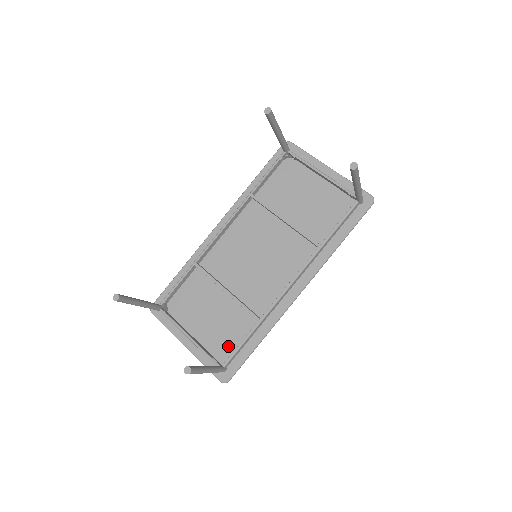
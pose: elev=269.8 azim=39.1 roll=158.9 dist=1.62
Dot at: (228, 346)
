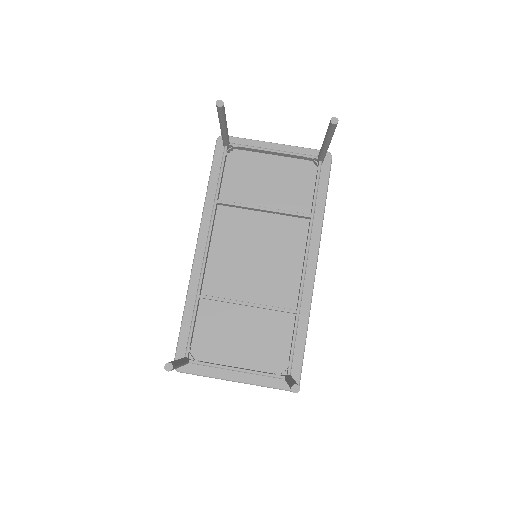
Dot at: (279, 354)
